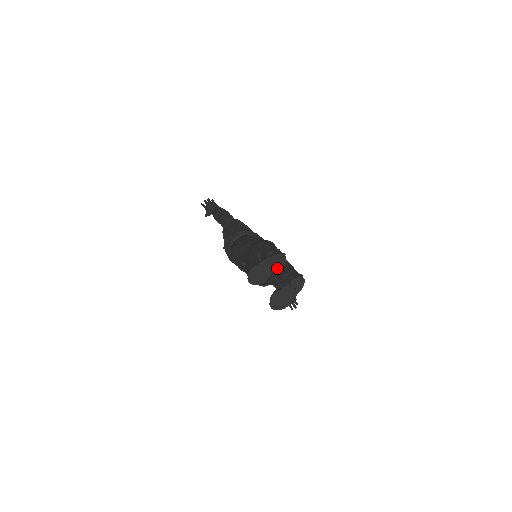
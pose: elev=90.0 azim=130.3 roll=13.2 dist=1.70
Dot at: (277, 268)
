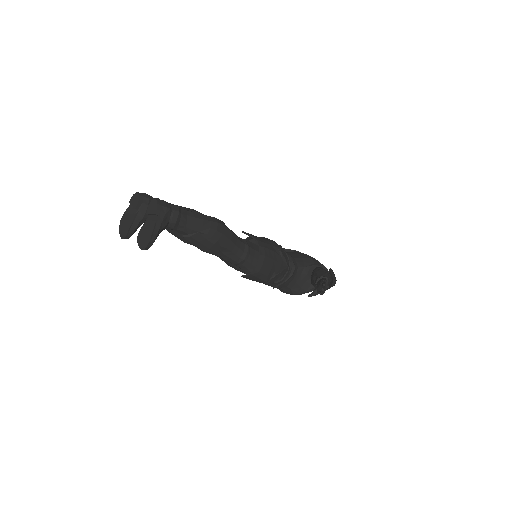
Dot at: (135, 208)
